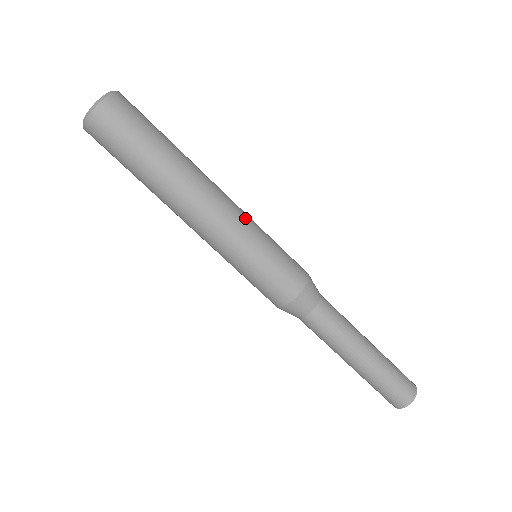
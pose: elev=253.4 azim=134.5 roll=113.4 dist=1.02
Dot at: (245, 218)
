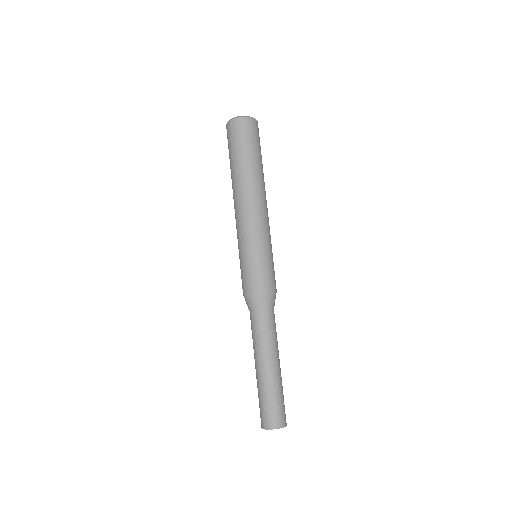
Dot at: (263, 227)
